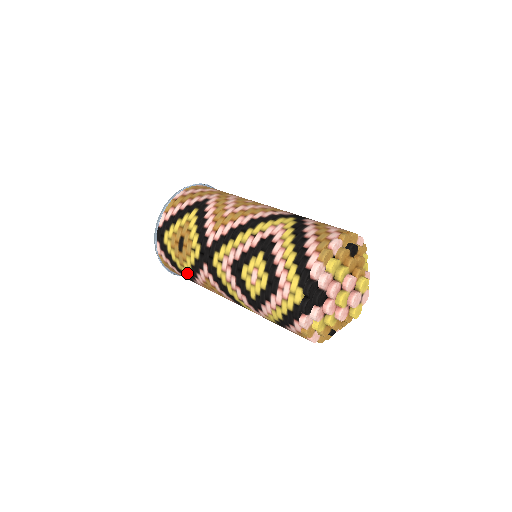
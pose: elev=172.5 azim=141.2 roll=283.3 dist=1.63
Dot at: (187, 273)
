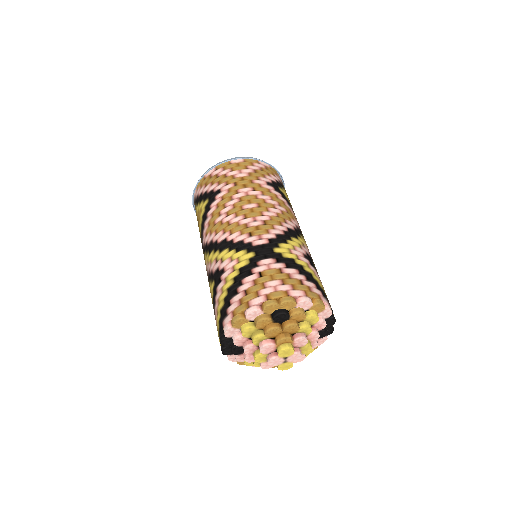
Dot at: occluded
